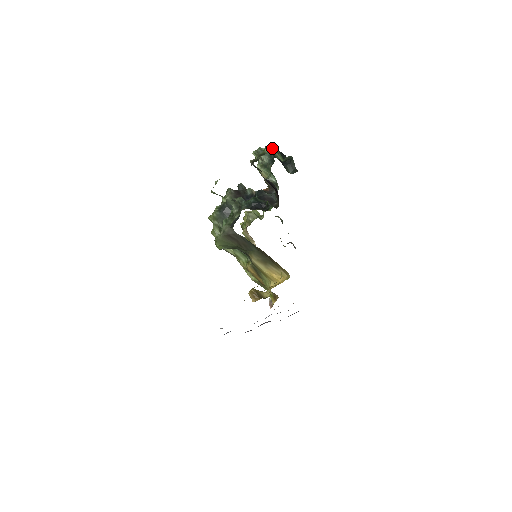
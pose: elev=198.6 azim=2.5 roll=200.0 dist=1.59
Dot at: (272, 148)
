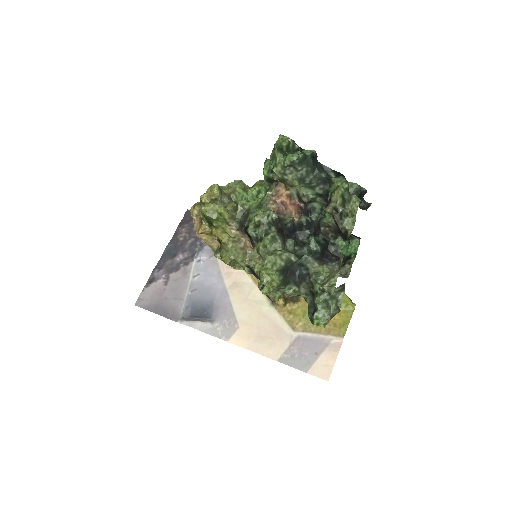
Dot at: (348, 185)
